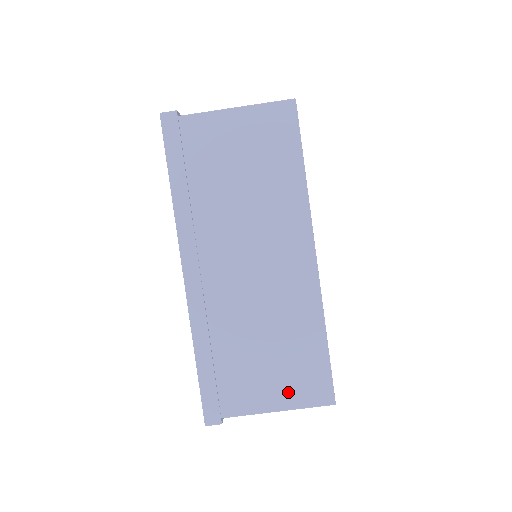
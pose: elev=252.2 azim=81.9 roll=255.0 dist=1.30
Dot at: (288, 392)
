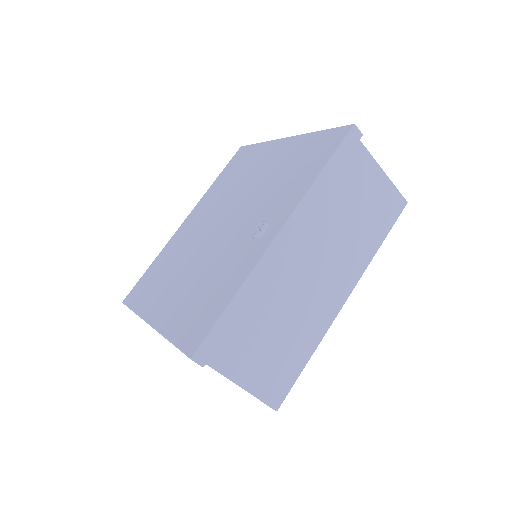
Dot at: (260, 379)
